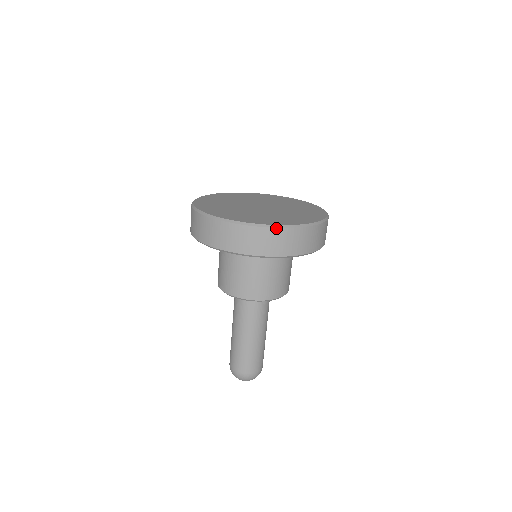
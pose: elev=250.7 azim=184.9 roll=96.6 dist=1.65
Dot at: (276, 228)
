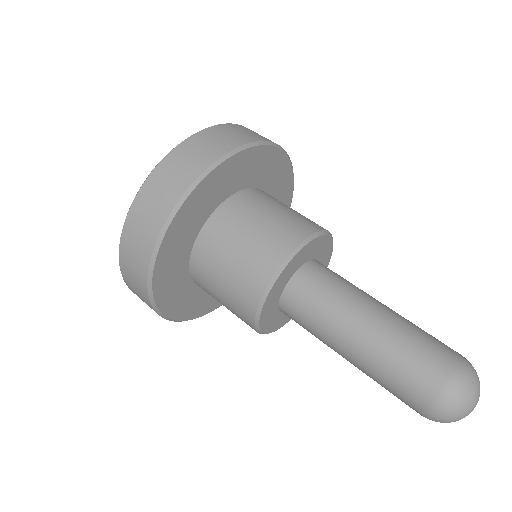
Dot at: (175, 148)
